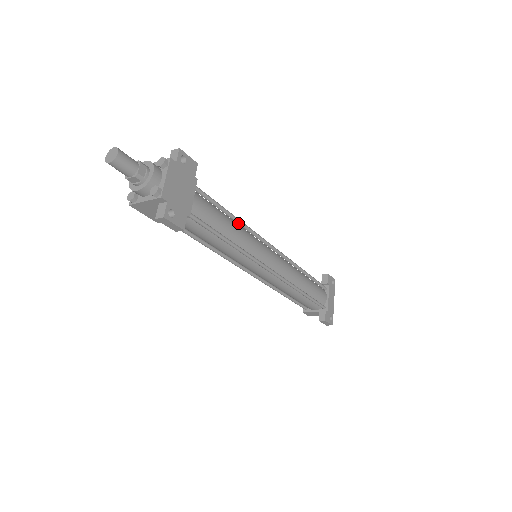
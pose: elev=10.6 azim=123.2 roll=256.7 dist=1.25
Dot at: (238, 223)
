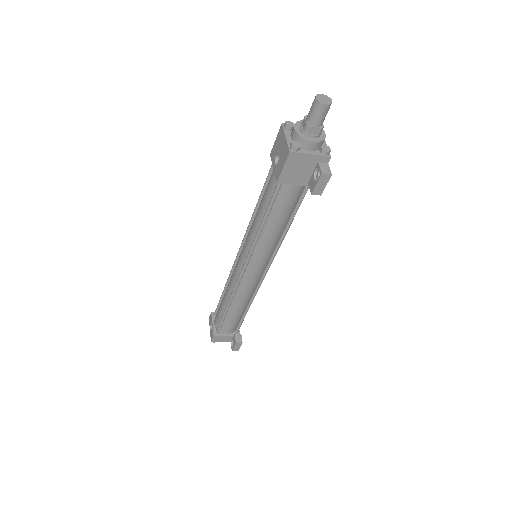
Dot at: occluded
